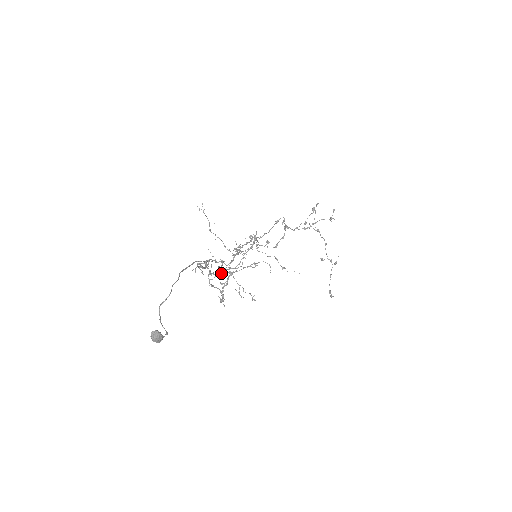
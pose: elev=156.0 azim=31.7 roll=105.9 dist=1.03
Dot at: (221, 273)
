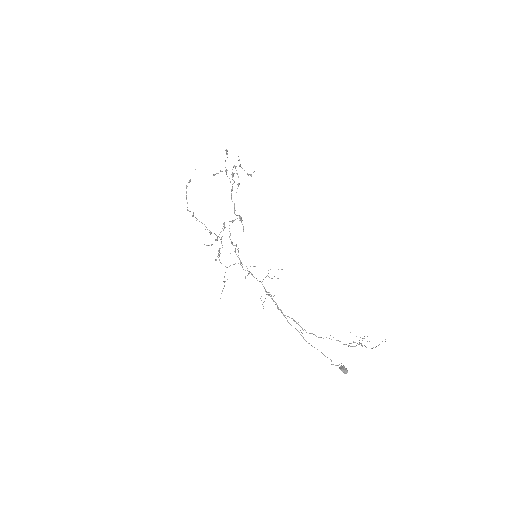
Dot at: occluded
